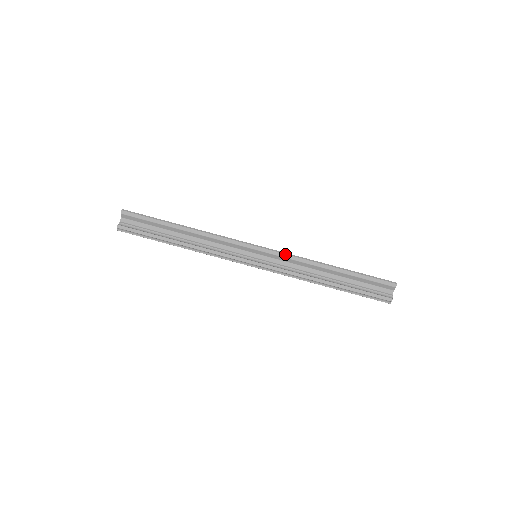
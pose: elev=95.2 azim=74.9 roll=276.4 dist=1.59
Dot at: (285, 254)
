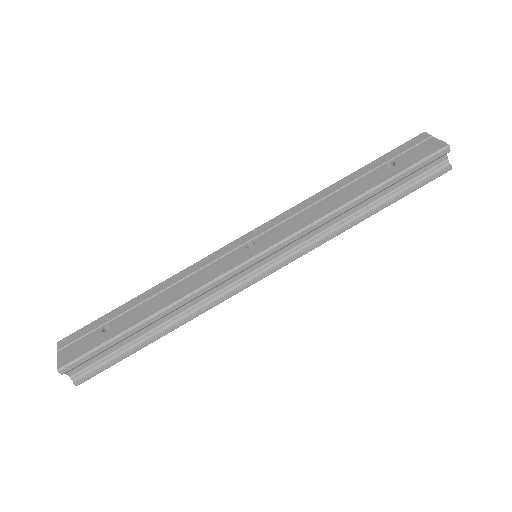
Dot at: (296, 235)
